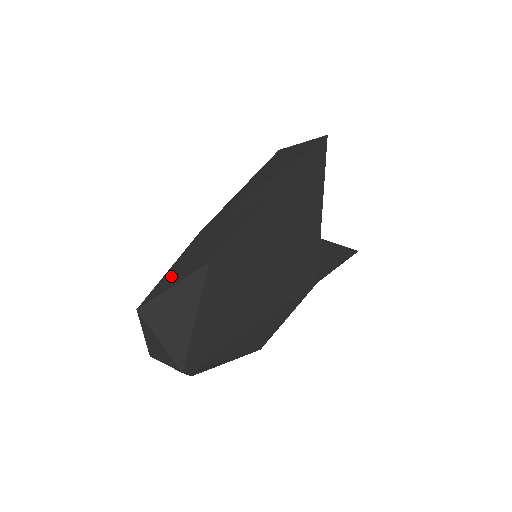
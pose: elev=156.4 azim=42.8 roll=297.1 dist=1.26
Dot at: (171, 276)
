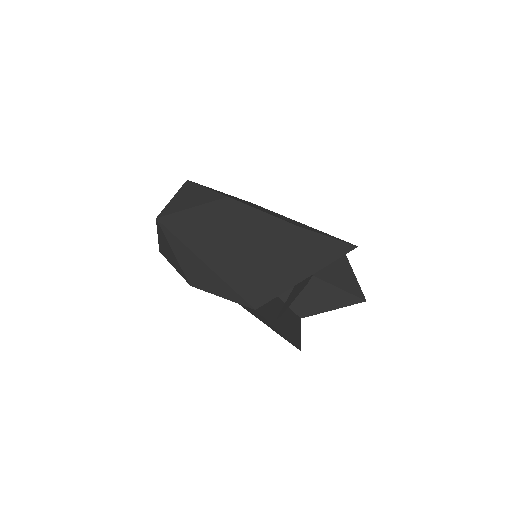
Dot at: occluded
